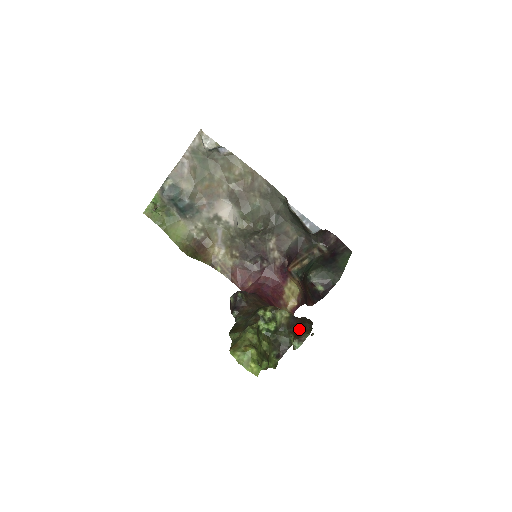
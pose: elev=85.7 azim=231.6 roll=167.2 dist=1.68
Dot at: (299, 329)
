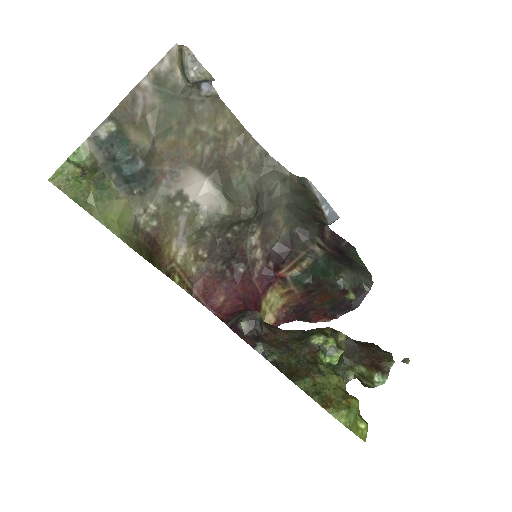
Dot at: (370, 356)
